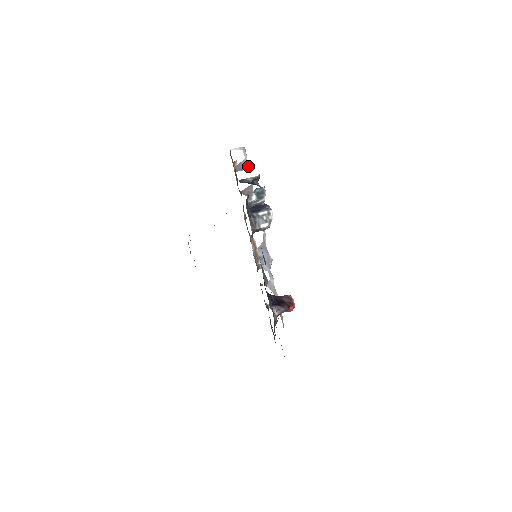
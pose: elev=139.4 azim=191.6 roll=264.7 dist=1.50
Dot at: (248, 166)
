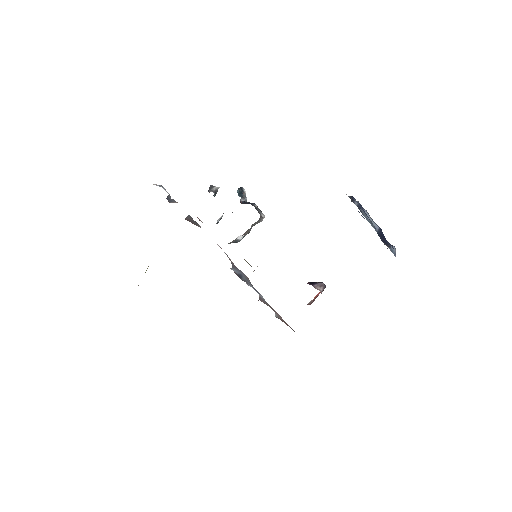
Dot at: (175, 201)
